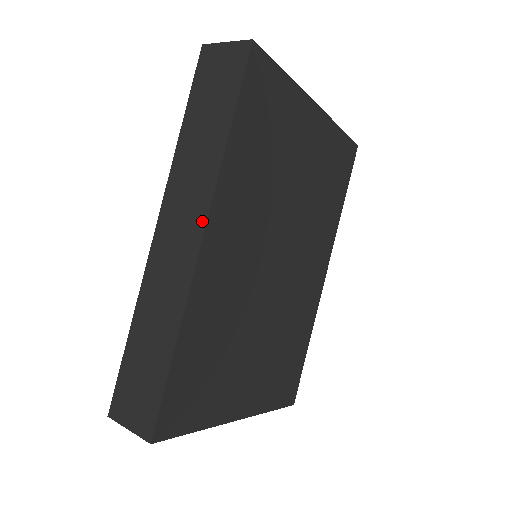
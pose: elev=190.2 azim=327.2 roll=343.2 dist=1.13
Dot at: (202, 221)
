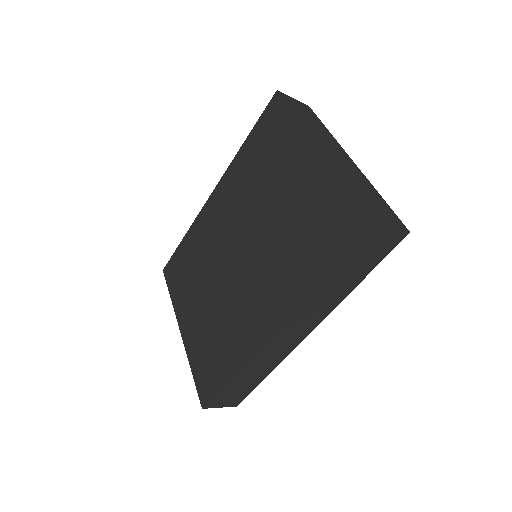
Dot at: (314, 326)
